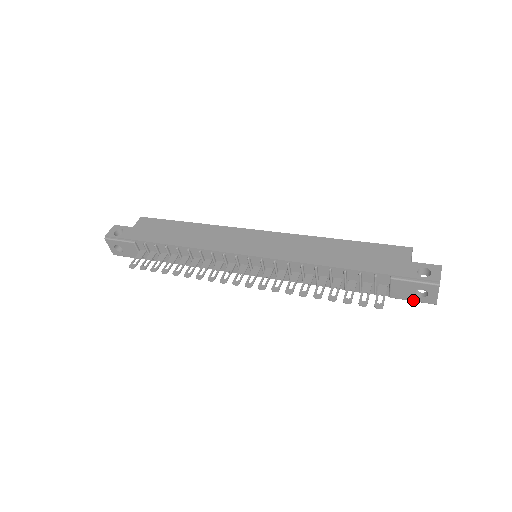
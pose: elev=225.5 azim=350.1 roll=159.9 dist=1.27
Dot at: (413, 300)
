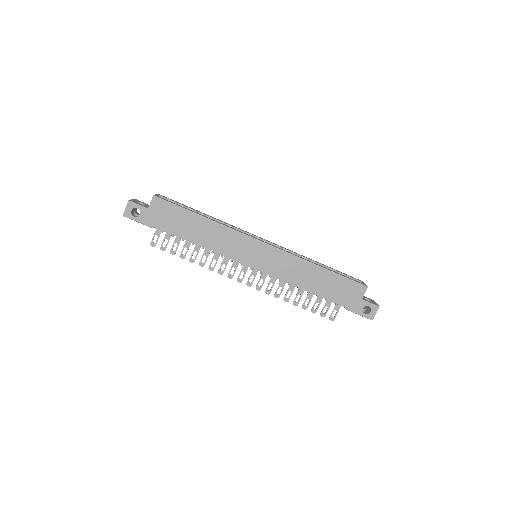
Dot at: occluded
